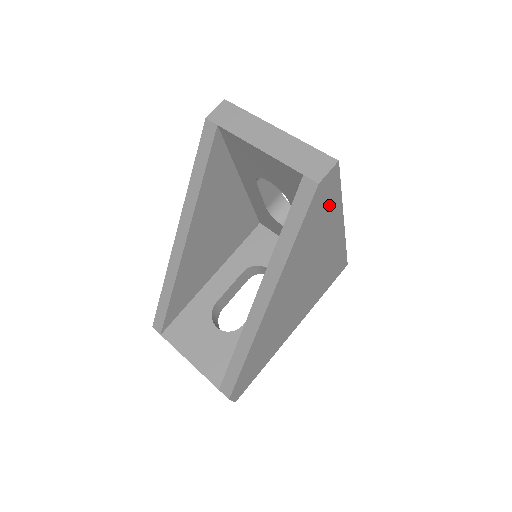
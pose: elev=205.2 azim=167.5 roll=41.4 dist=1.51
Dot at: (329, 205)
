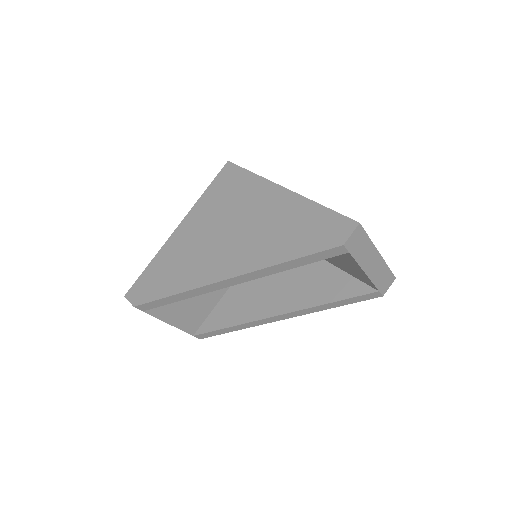
Dot at: occluded
